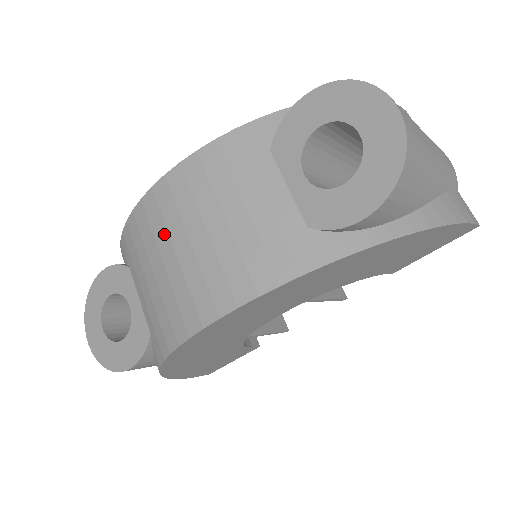
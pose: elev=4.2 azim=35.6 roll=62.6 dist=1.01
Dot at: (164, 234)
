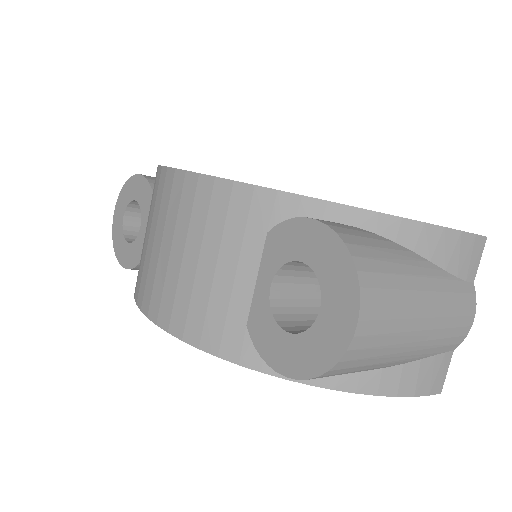
Dot at: (163, 219)
